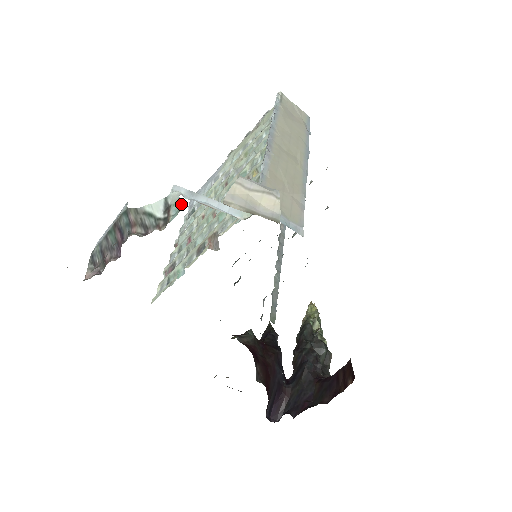
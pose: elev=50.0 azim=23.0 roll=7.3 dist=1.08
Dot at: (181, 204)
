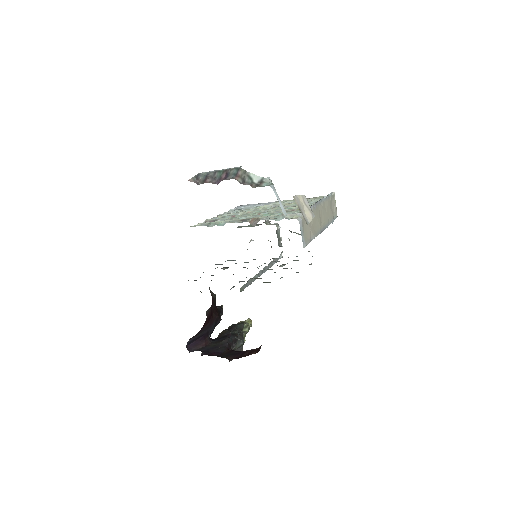
Dot at: (271, 184)
